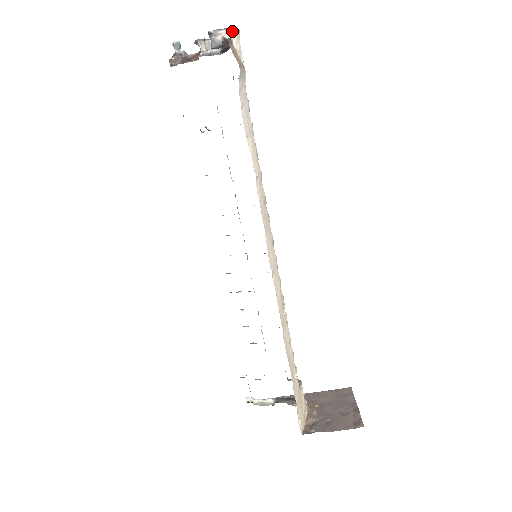
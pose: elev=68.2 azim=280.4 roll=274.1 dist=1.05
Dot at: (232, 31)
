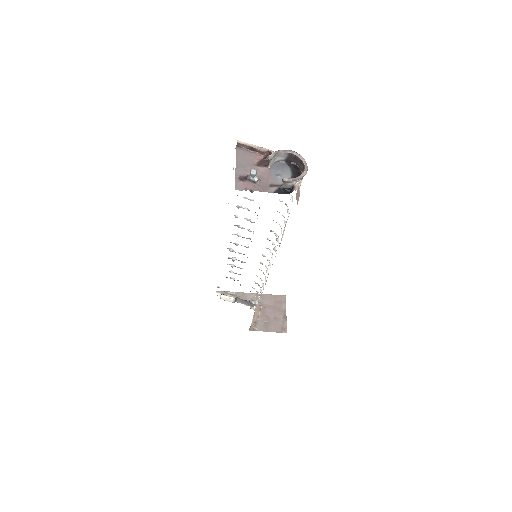
Dot at: (302, 178)
